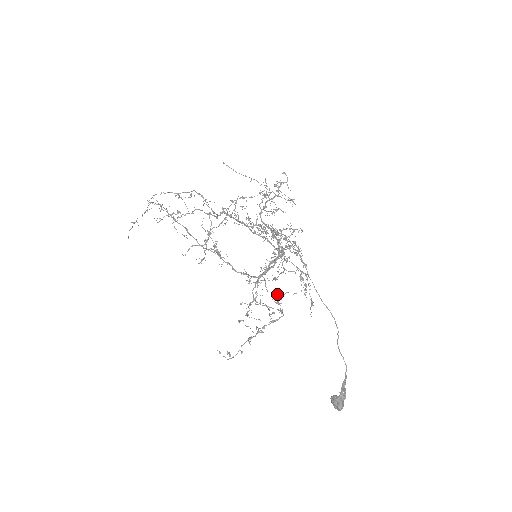
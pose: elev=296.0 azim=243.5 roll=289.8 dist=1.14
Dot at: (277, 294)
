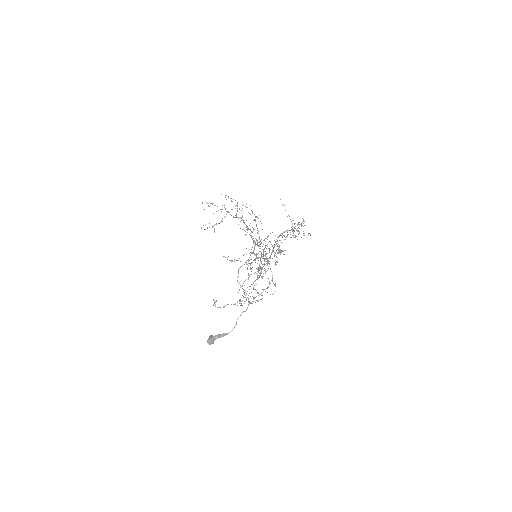
Dot at: (262, 289)
